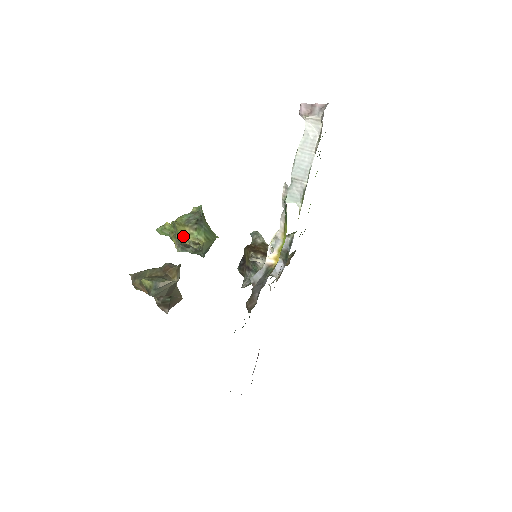
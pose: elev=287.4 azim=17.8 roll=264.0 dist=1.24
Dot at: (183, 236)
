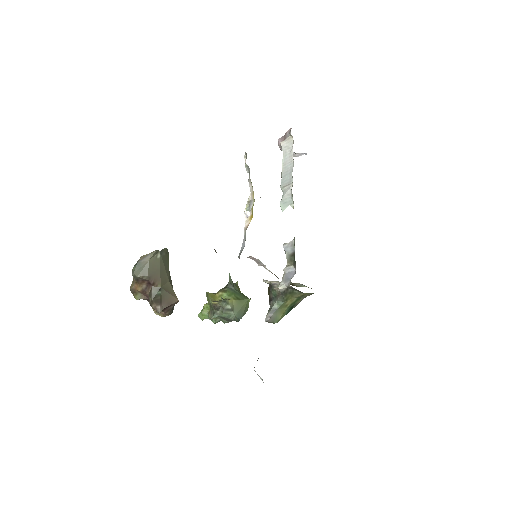
Dot at: (213, 299)
